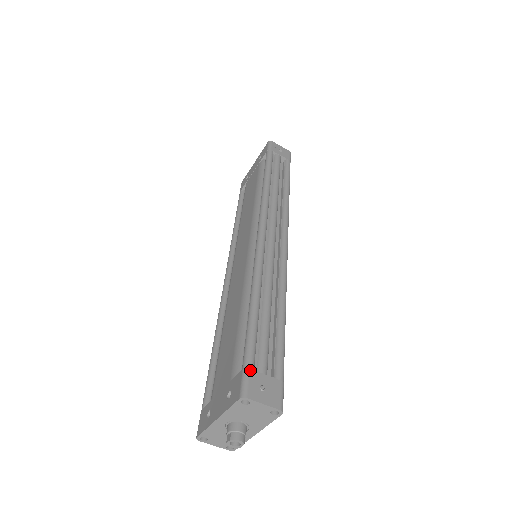
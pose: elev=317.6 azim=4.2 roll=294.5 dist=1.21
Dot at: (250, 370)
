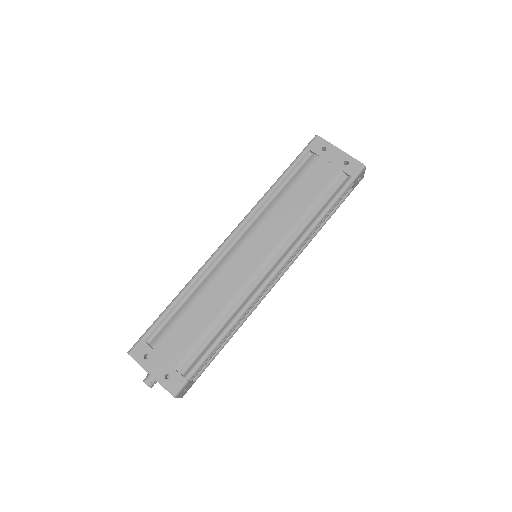
Dot at: (189, 382)
